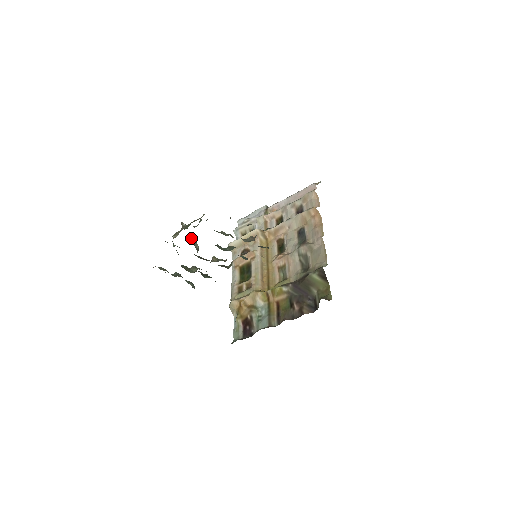
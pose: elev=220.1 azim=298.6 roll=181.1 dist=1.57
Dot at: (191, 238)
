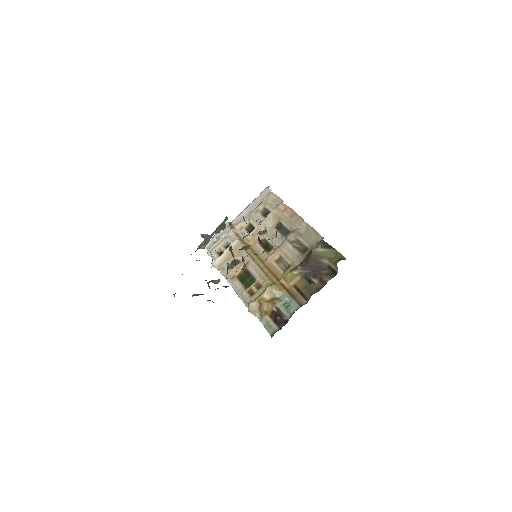
Dot at: occluded
